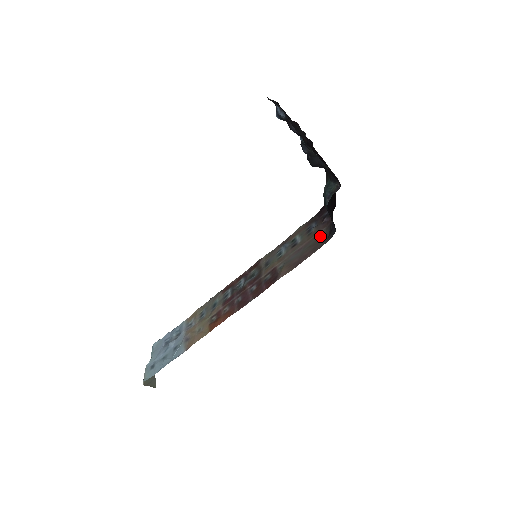
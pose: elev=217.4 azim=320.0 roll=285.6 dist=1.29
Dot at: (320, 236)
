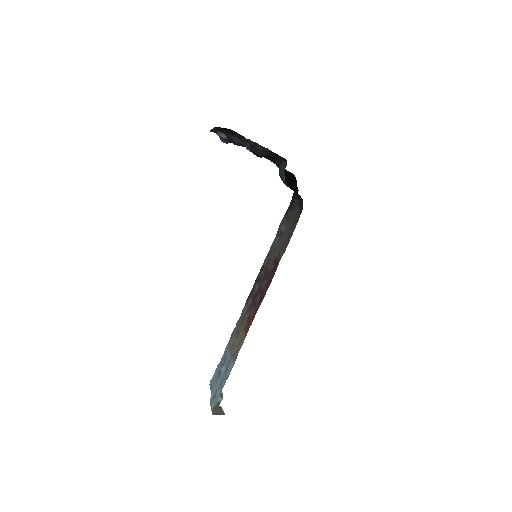
Dot at: (296, 214)
